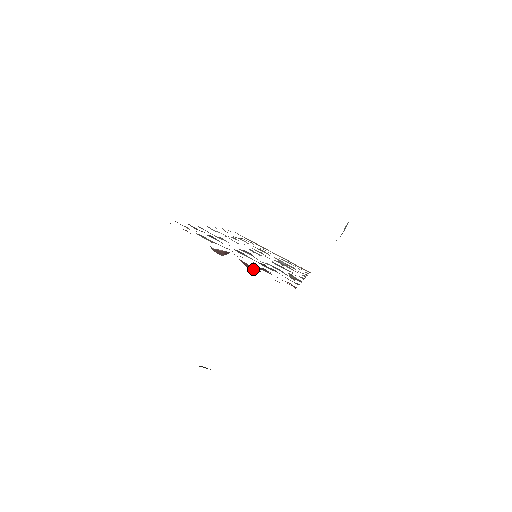
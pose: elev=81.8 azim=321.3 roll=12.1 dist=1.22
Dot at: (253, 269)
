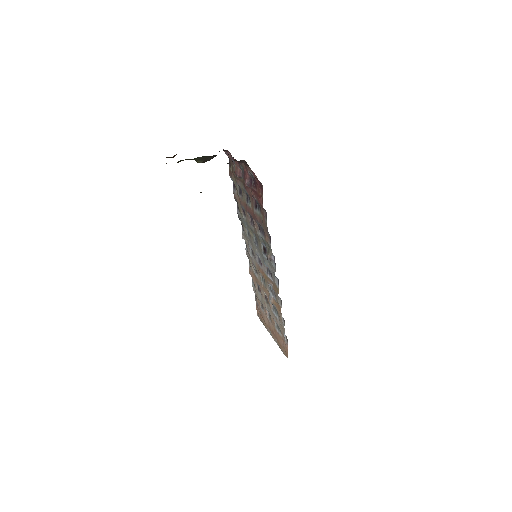
Dot at: (247, 181)
